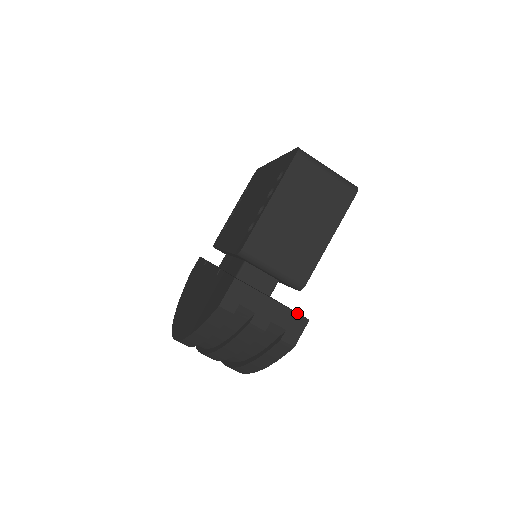
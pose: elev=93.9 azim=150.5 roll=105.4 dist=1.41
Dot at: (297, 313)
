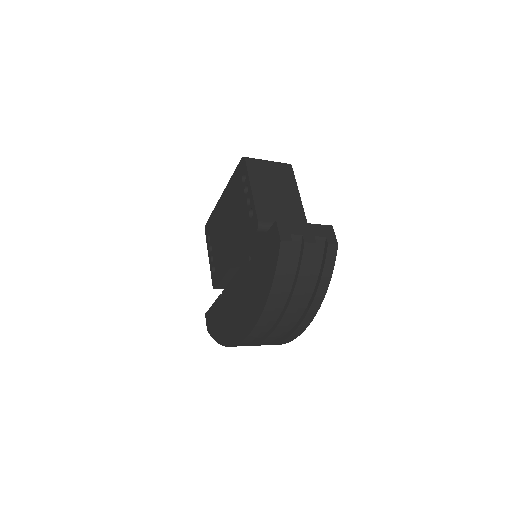
Dot at: (323, 225)
